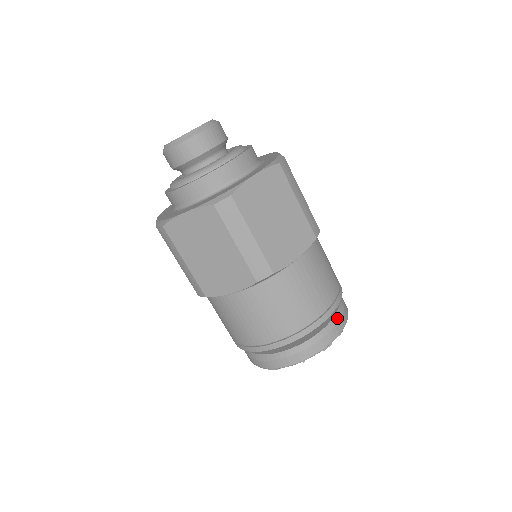
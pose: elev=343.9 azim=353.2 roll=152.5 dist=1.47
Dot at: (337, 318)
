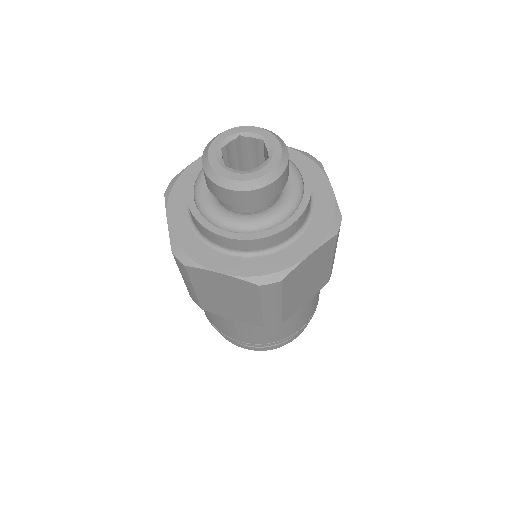
Dot at: occluded
